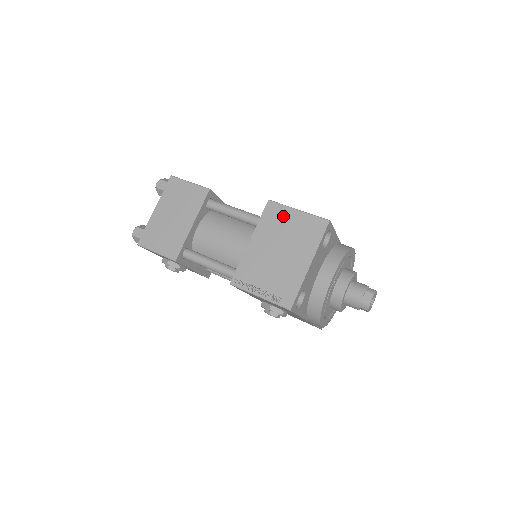
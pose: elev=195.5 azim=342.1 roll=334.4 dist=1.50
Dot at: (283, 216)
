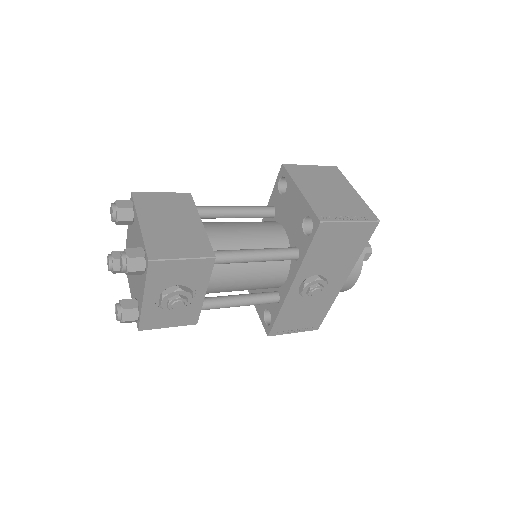
Dot at: (305, 170)
